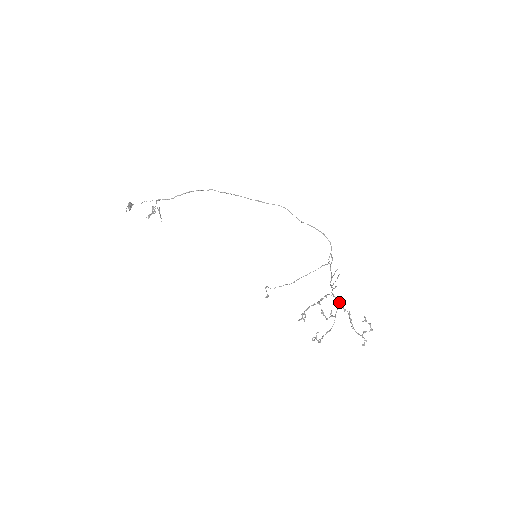
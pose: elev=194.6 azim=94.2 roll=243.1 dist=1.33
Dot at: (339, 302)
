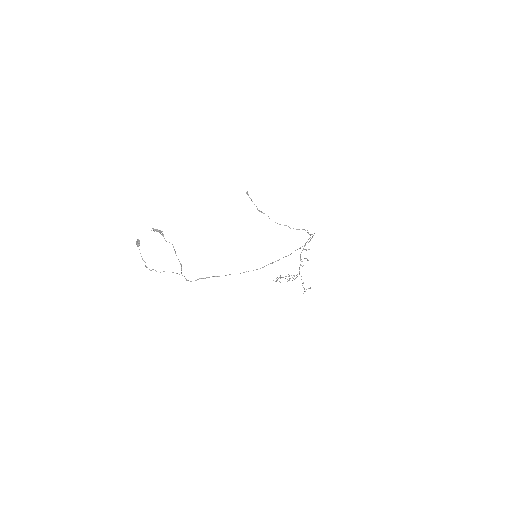
Dot at: occluded
